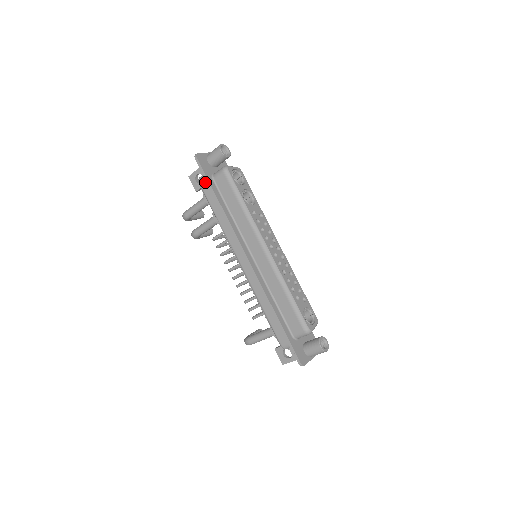
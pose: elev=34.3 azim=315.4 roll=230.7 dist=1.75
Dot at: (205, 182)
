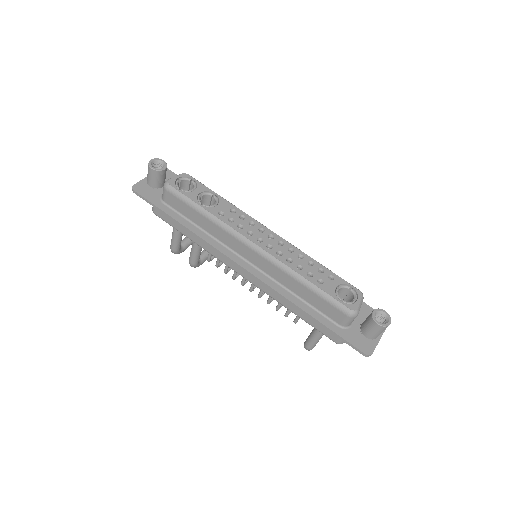
Dot at: (158, 210)
